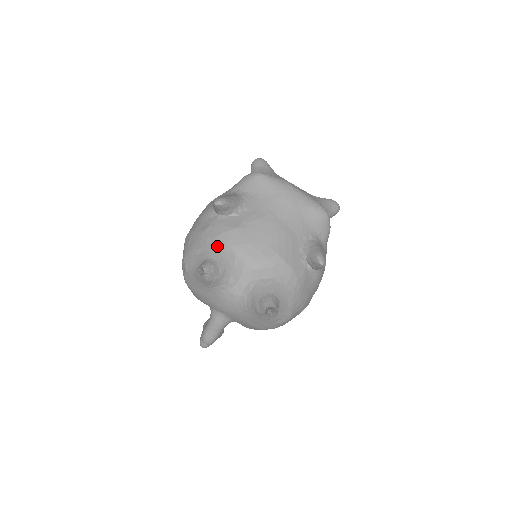
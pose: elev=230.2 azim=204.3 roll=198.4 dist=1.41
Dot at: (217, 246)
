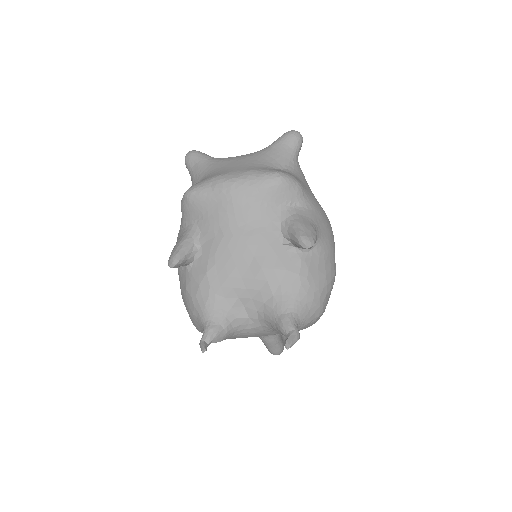
Dot at: (204, 303)
